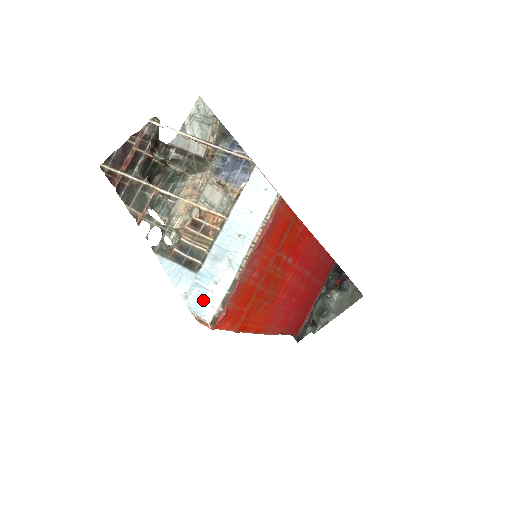
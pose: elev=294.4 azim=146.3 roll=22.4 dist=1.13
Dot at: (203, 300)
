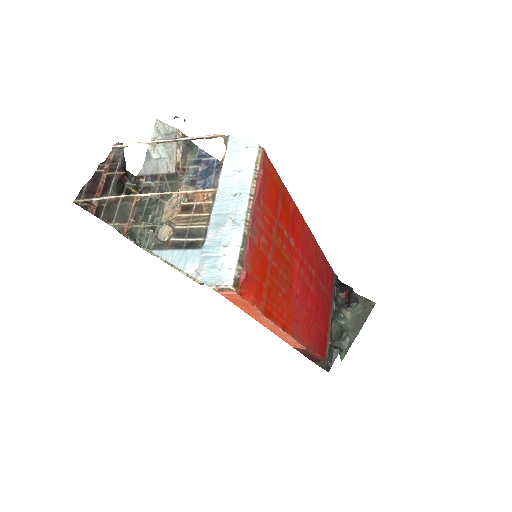
Dot at: (217, 268)
